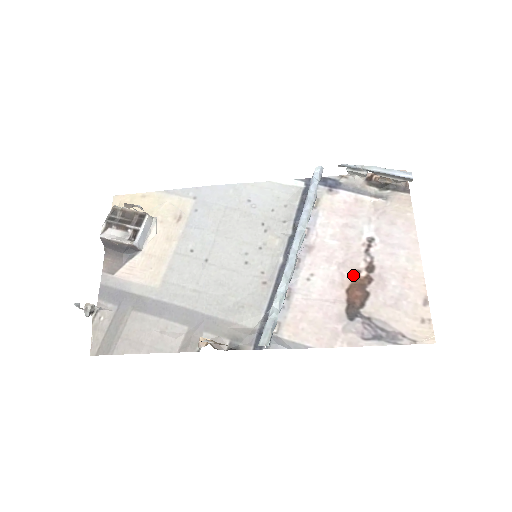
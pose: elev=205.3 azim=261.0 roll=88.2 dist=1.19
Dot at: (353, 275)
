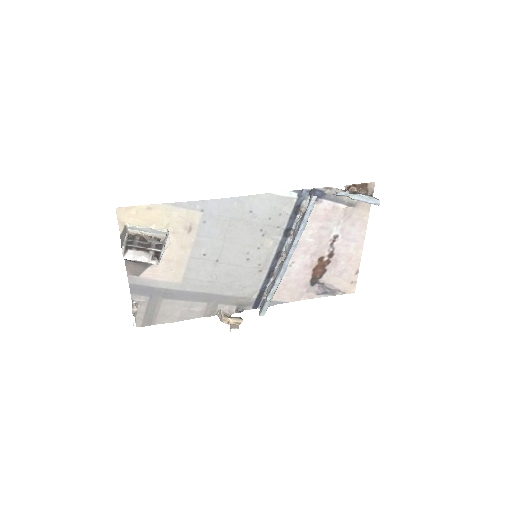
Dot at: (319, 260)
